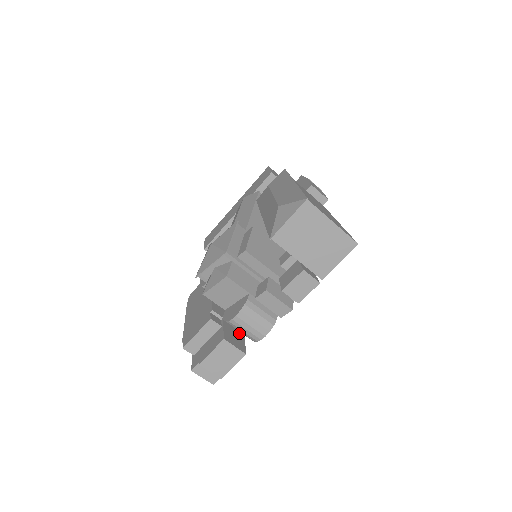
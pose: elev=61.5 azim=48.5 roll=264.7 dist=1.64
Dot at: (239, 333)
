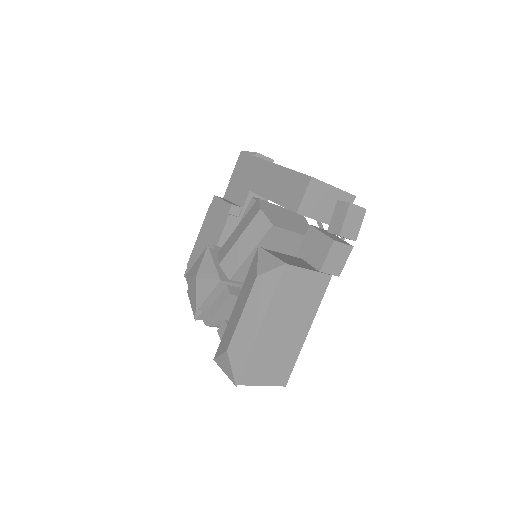
Dot at: occluded
